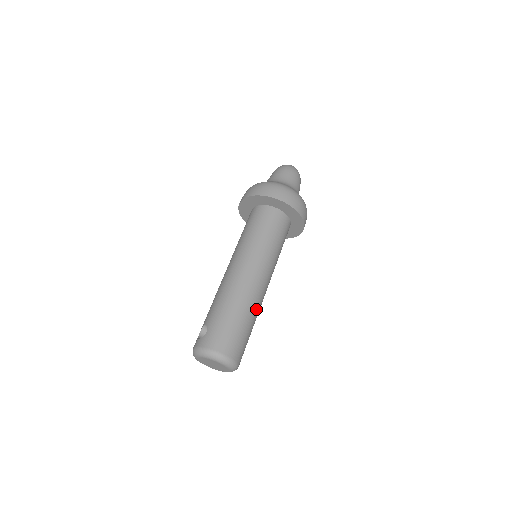
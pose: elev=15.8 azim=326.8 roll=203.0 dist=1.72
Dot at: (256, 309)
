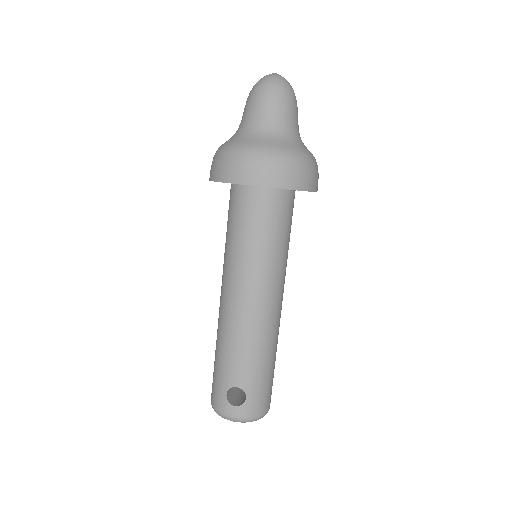
Dot at: occluded
